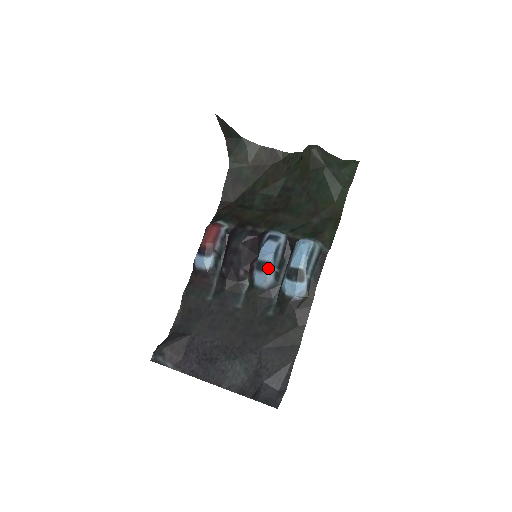
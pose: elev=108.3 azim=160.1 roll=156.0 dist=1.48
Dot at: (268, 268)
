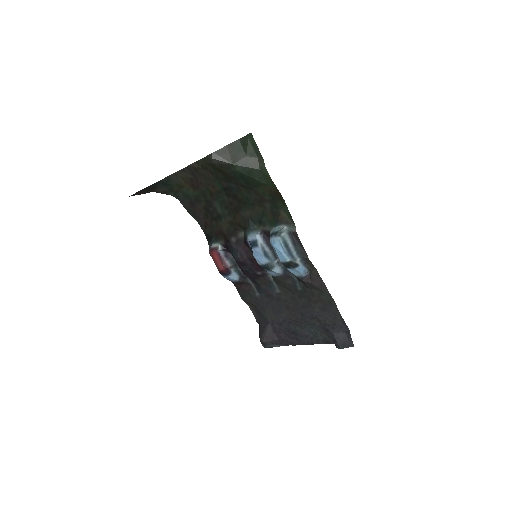
Dot at: (270, 267)
